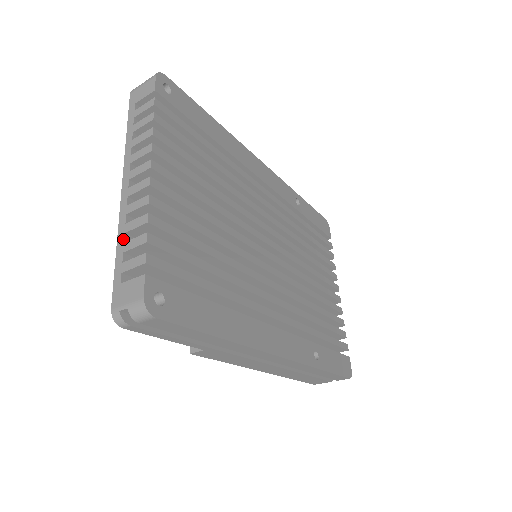
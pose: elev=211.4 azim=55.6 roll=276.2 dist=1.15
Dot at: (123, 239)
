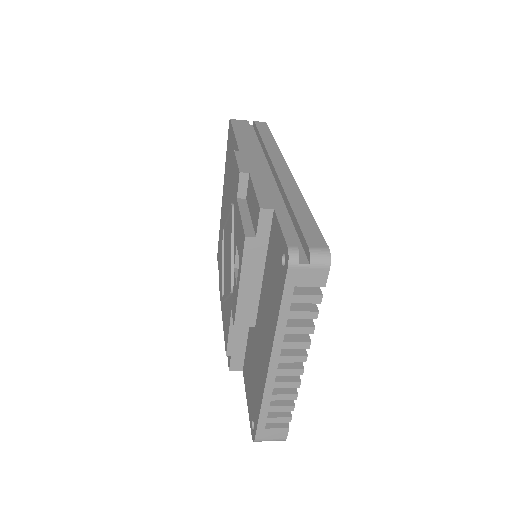
Dot at: (269, 404)
